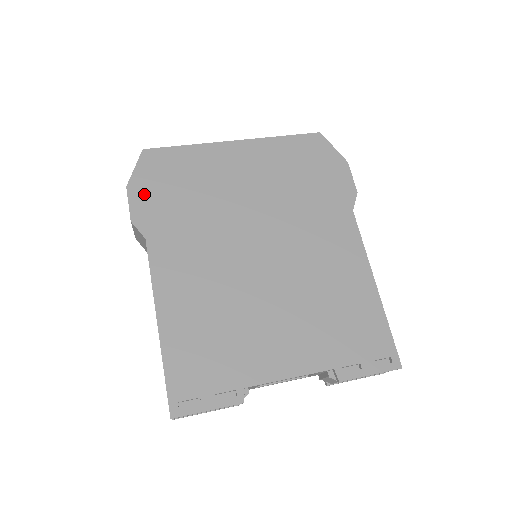
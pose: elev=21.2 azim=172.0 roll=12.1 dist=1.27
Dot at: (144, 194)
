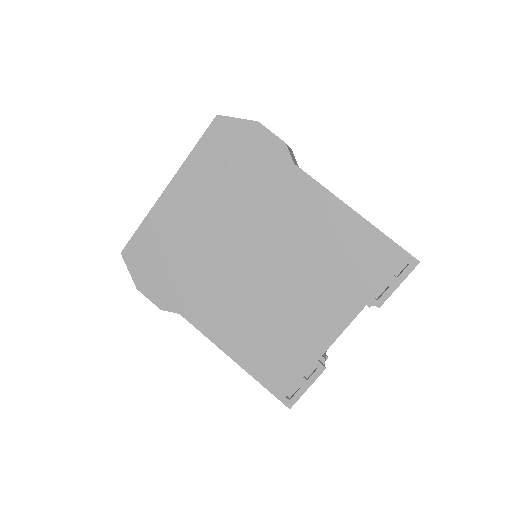
Dot at: (151, 284)
